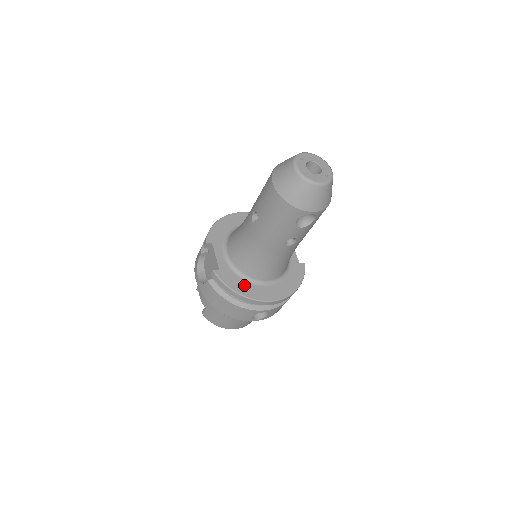
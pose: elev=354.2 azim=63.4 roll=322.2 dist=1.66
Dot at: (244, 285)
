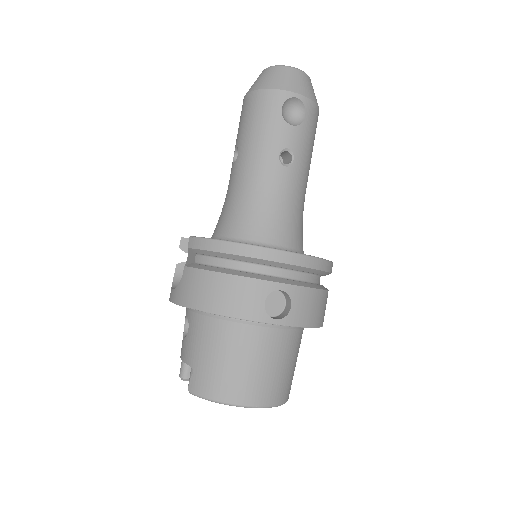
Dot at: occluded
